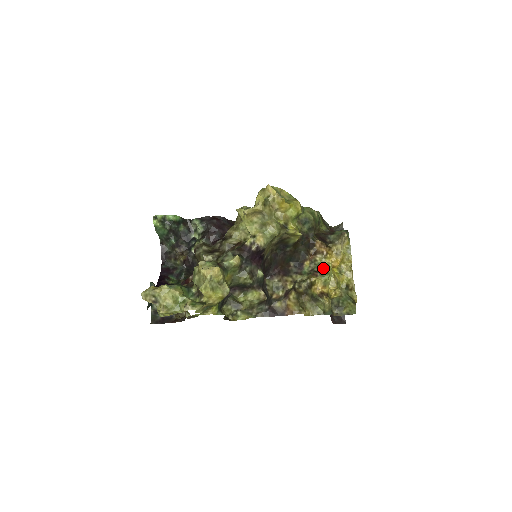
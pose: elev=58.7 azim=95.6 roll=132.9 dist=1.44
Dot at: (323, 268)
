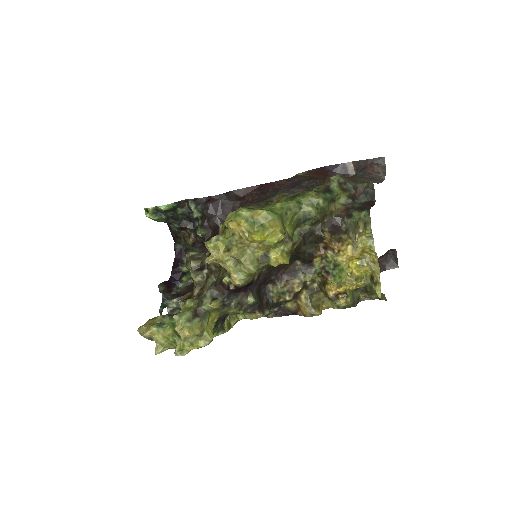
Dot at: (335, 268)
